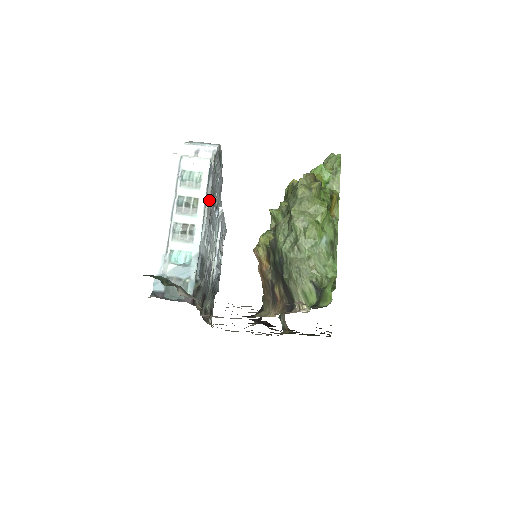
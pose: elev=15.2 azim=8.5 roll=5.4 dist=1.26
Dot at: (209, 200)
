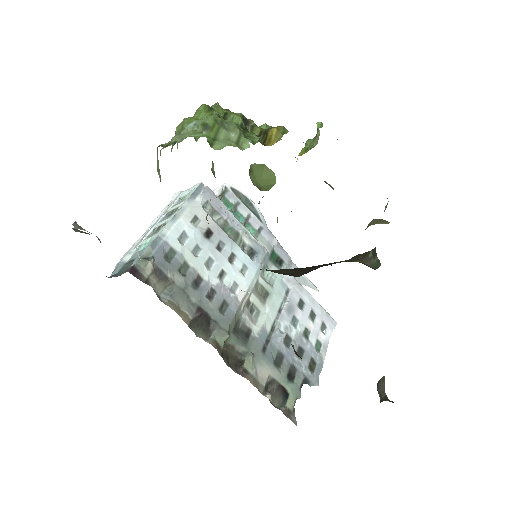
Dot at: (198, 212)
